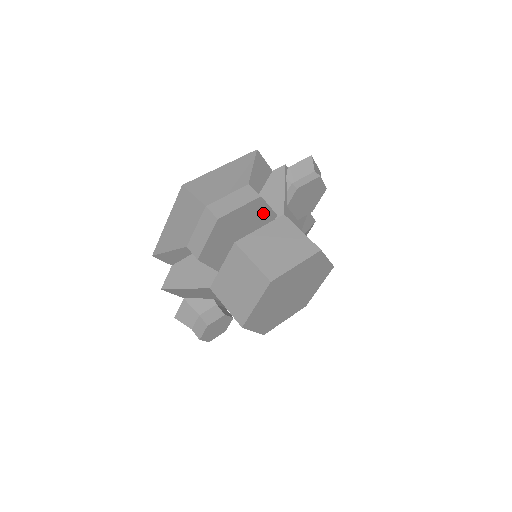
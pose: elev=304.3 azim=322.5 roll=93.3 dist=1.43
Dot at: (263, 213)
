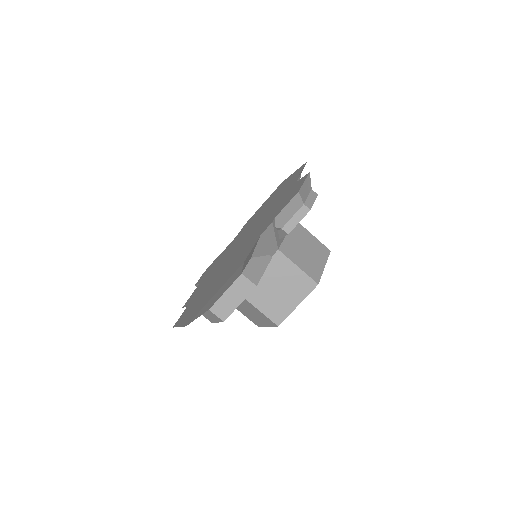
Dot at: occluded
